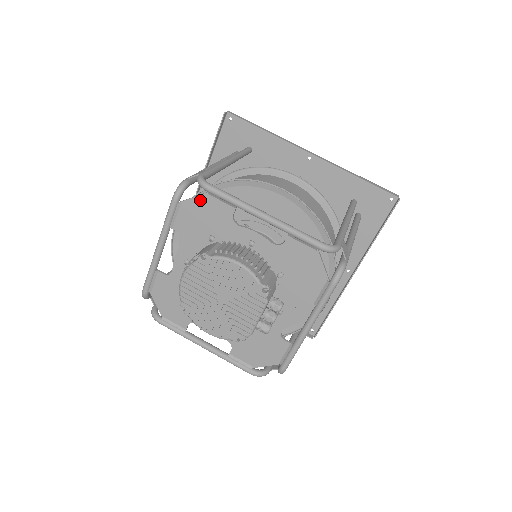
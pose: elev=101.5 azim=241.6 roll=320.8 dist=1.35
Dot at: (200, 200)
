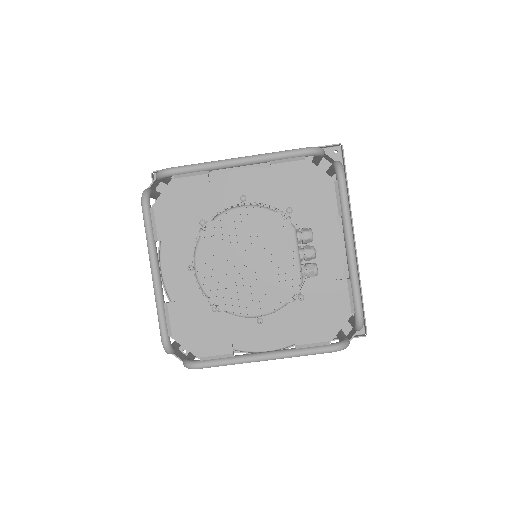
Dot at: (170, 190)
